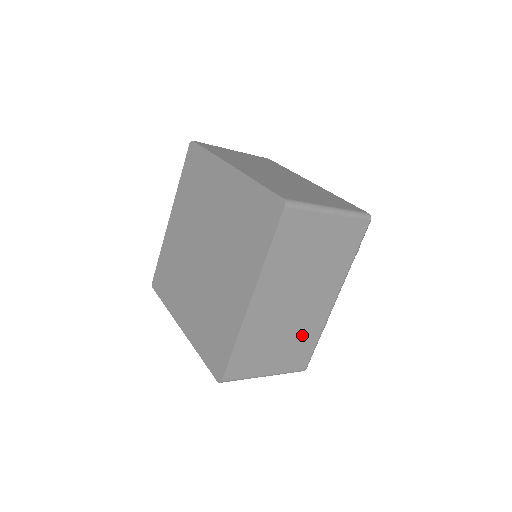
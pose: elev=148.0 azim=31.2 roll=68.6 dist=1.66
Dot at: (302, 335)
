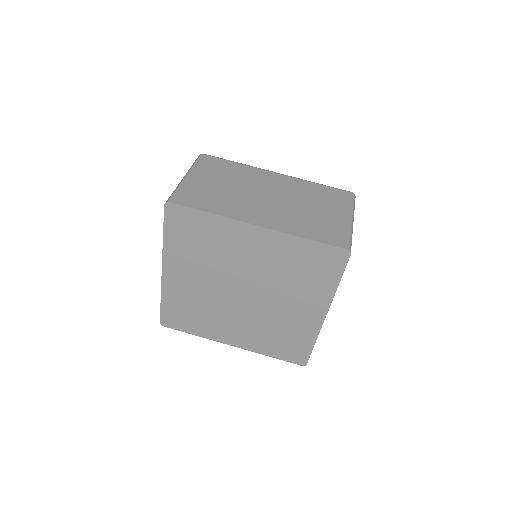
Dot at: occluded
